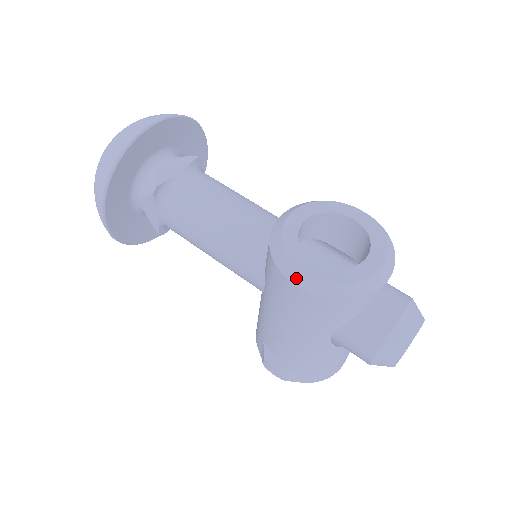
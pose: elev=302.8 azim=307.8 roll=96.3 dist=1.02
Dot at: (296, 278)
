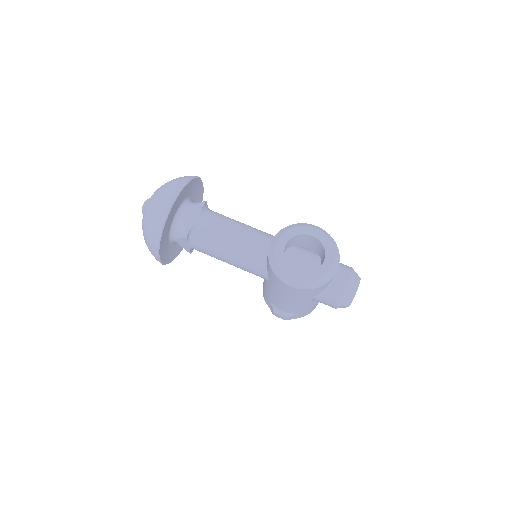
Dot at: (289, 282)
